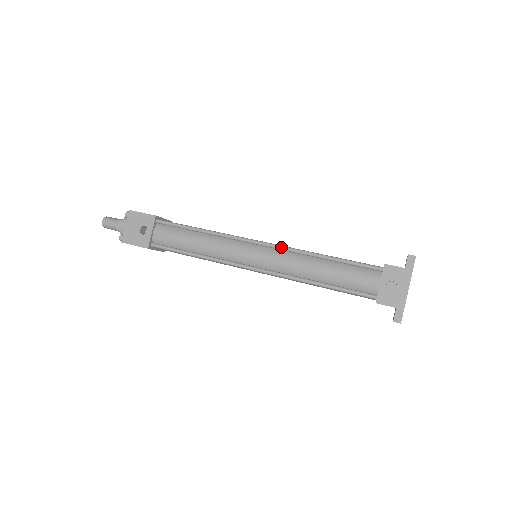
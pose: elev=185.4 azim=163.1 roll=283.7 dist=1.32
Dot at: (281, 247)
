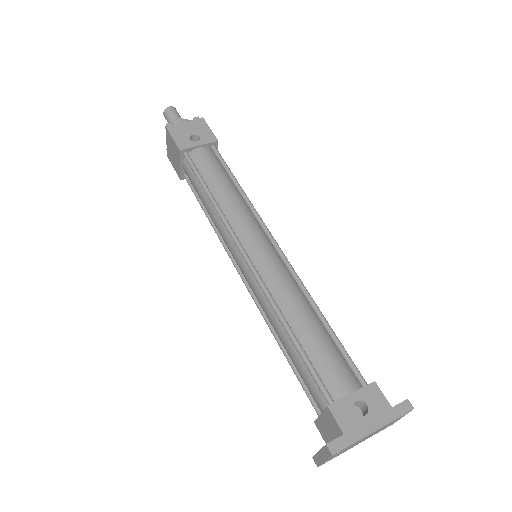
Dot at: (292, 267)
